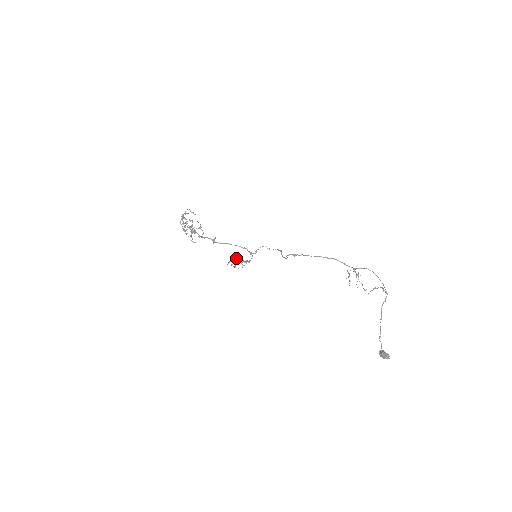
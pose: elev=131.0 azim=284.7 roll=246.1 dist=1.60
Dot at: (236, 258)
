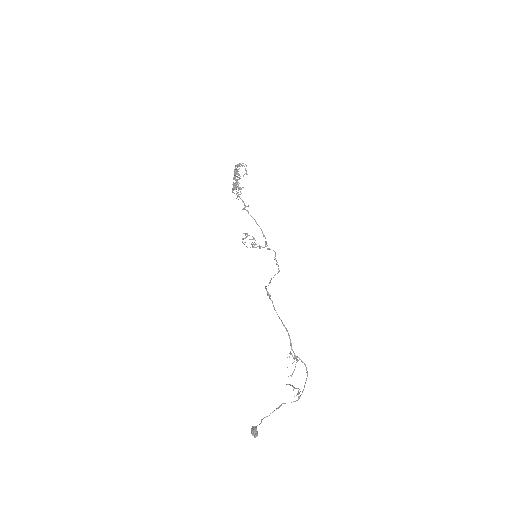
Dot at: occluded
